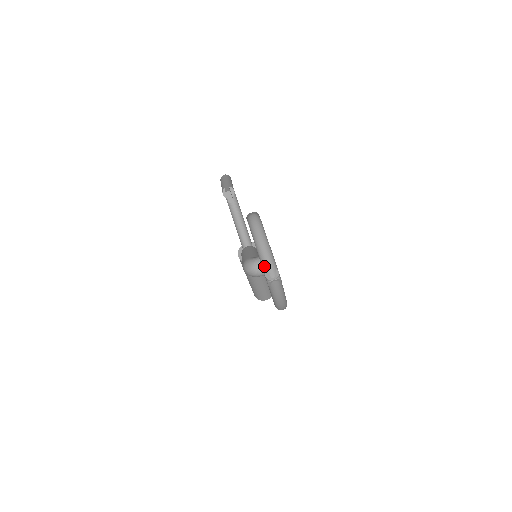
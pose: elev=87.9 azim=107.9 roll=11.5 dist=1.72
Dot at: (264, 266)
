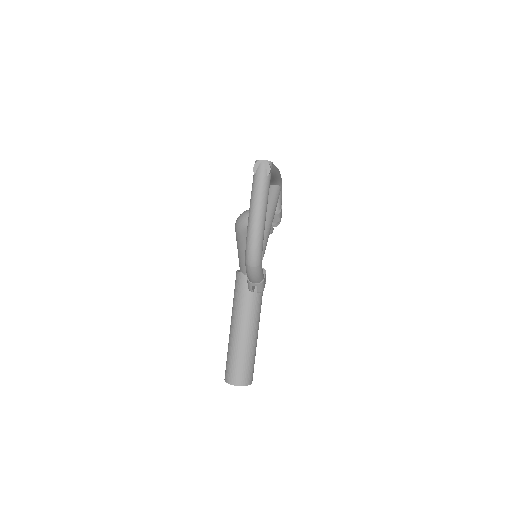
Dot at: occluded
